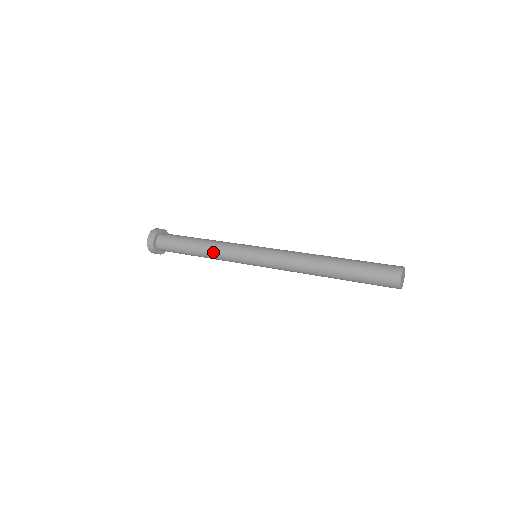
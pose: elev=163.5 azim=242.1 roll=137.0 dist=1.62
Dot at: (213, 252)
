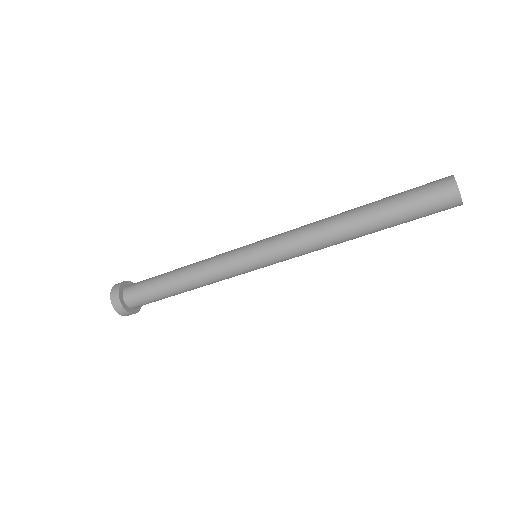
Dot at: (200, 261)
